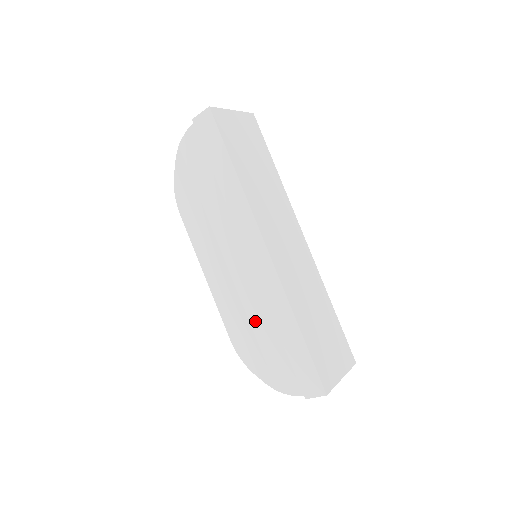
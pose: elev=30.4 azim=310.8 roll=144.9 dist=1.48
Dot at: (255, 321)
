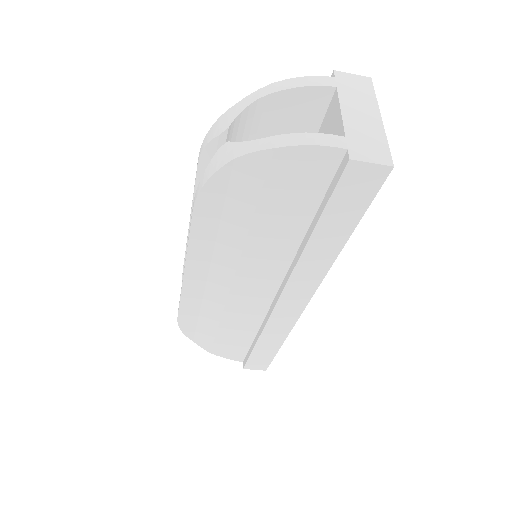
Dot at: (229, 321)
